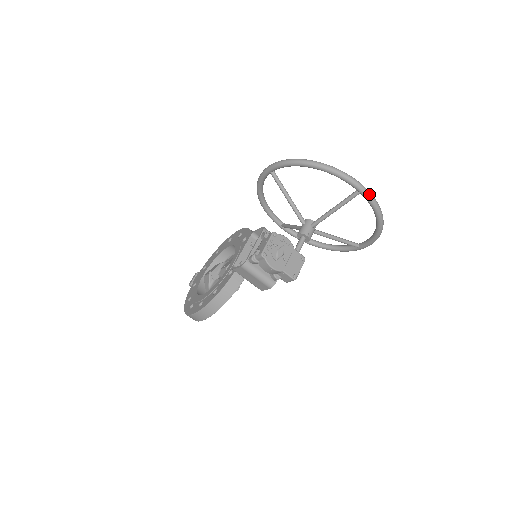
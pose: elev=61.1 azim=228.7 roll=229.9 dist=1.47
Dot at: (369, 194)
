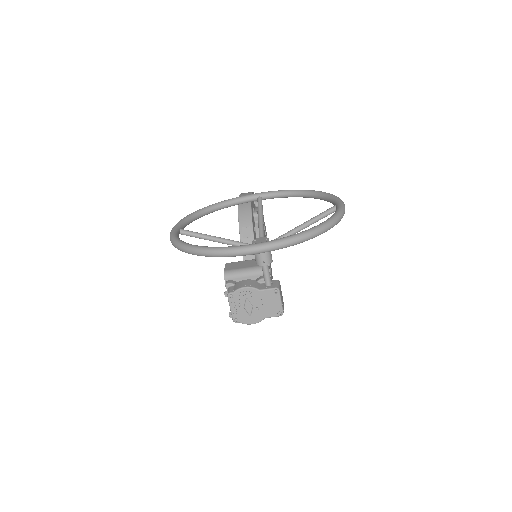
Dot at: (263, 250)
